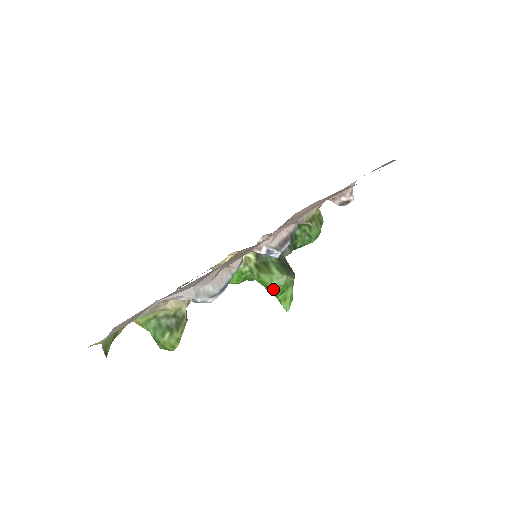
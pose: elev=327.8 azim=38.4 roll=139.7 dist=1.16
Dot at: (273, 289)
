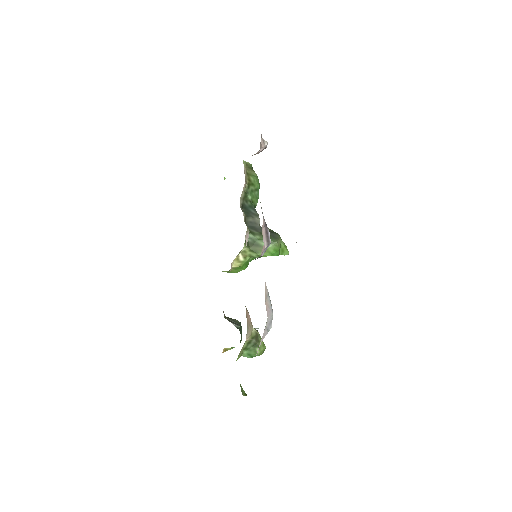
Dot at: occluded
